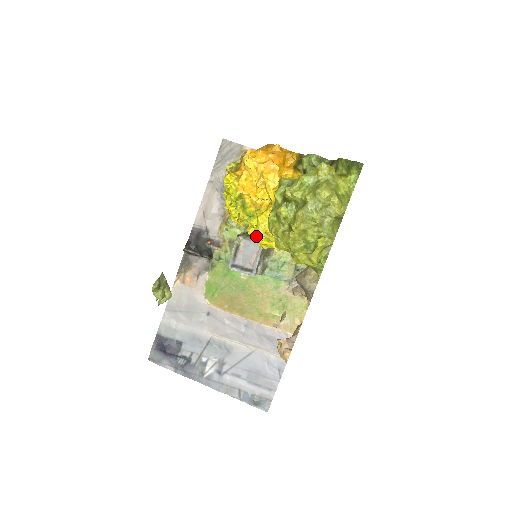
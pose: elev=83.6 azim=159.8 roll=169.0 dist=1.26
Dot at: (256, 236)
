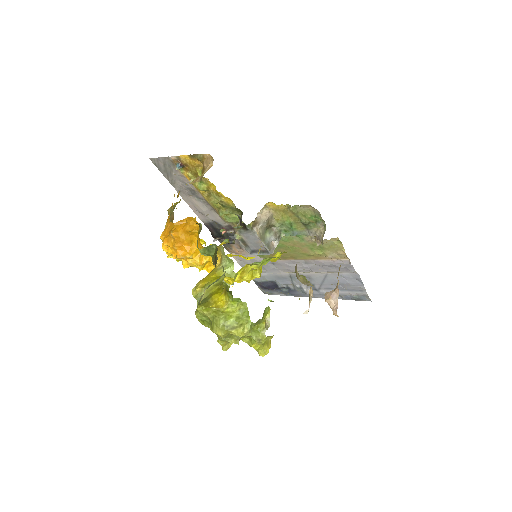
Dot at: (239, 256)
